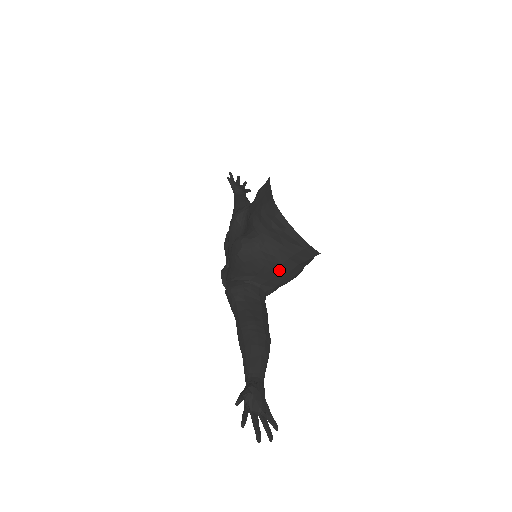
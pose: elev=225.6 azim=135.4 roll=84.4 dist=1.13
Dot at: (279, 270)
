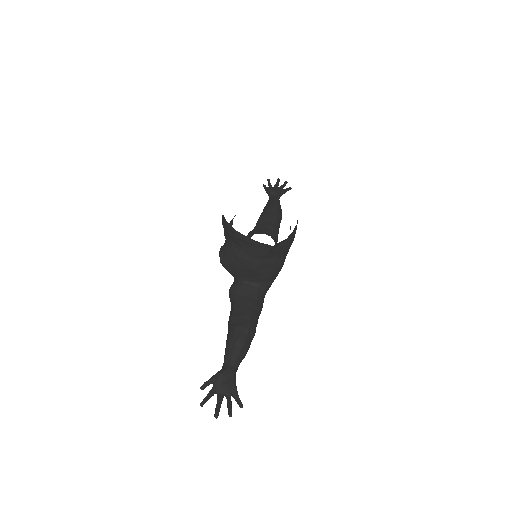
Dot at: (253, 267)
